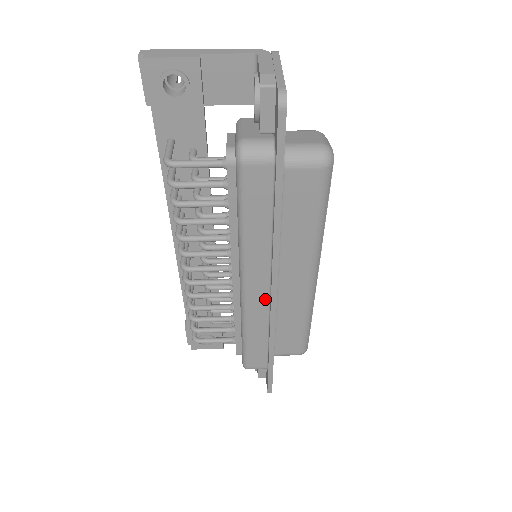
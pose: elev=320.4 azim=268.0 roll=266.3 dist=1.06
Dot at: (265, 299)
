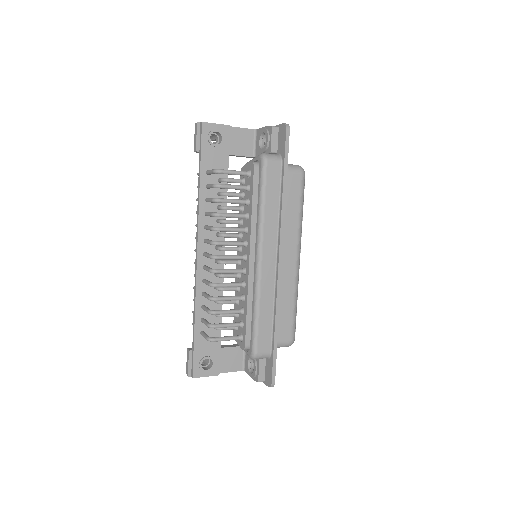
Dot at: (273, 271)
